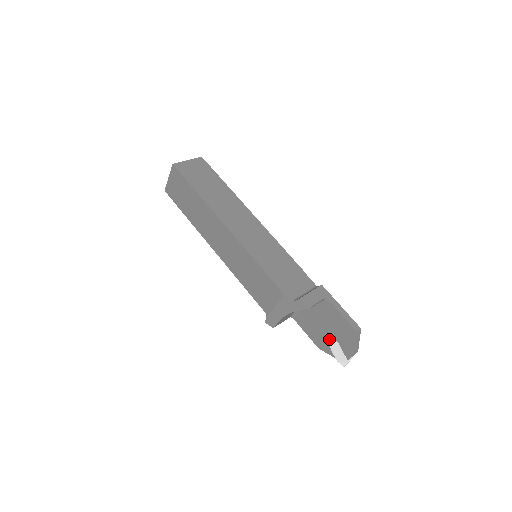
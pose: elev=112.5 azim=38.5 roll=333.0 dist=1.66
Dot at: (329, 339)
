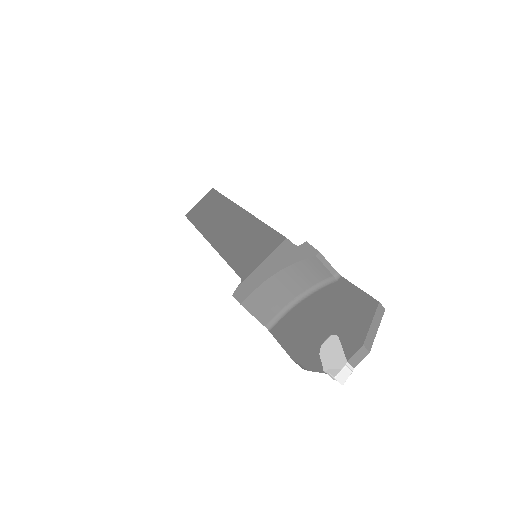
Dot at: (322, 337)
